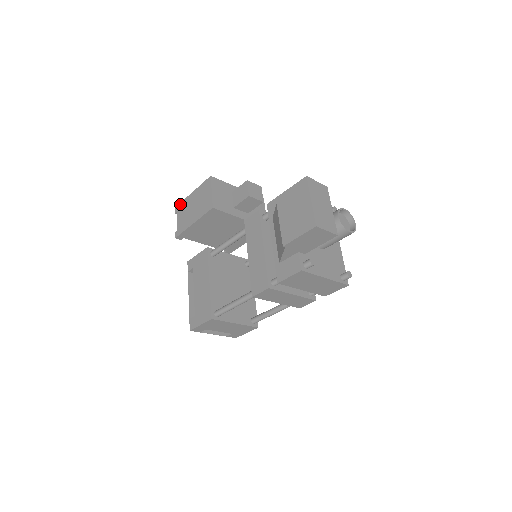
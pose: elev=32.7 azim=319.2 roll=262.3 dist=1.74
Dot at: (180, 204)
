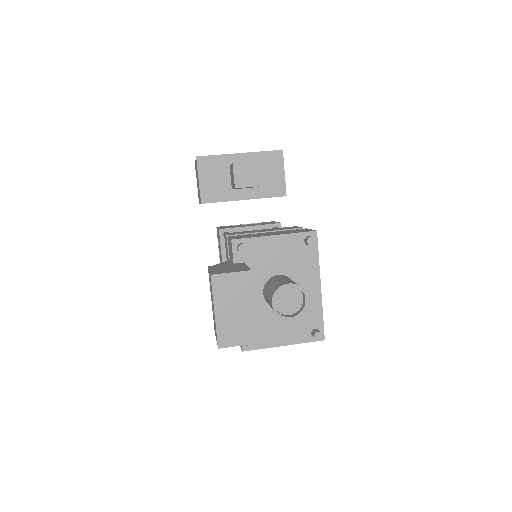
Dot at: occluded
